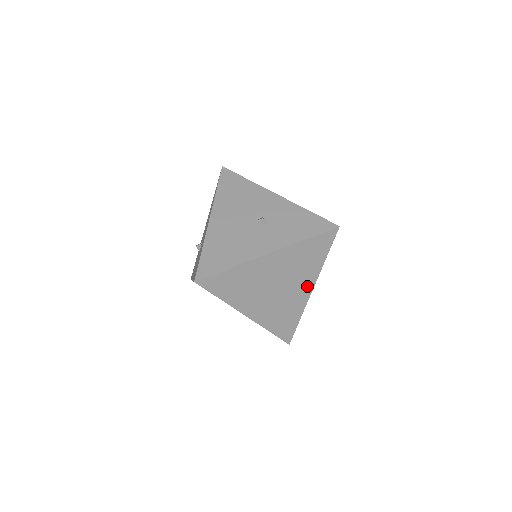
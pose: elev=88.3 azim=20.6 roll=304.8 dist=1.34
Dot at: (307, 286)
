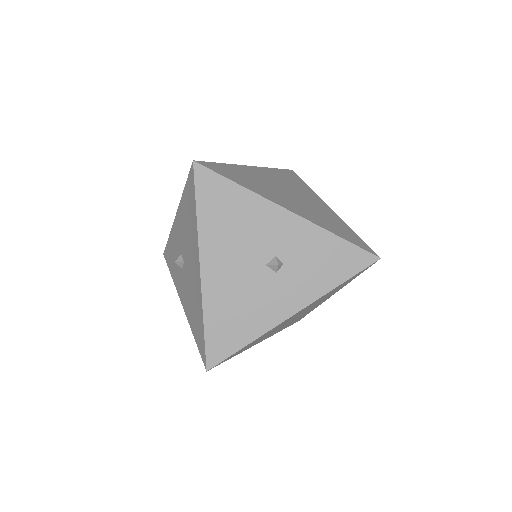
Dot at: (328, 297)
